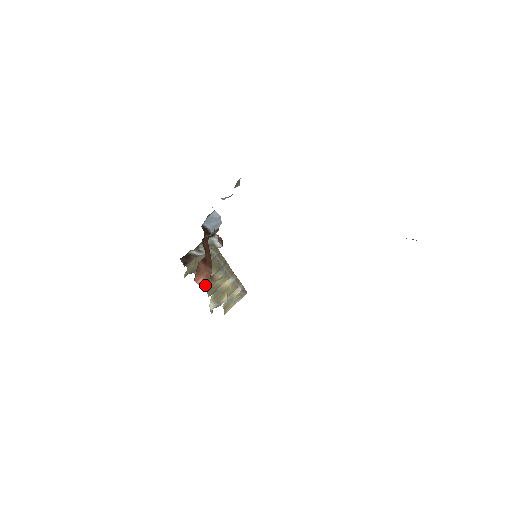
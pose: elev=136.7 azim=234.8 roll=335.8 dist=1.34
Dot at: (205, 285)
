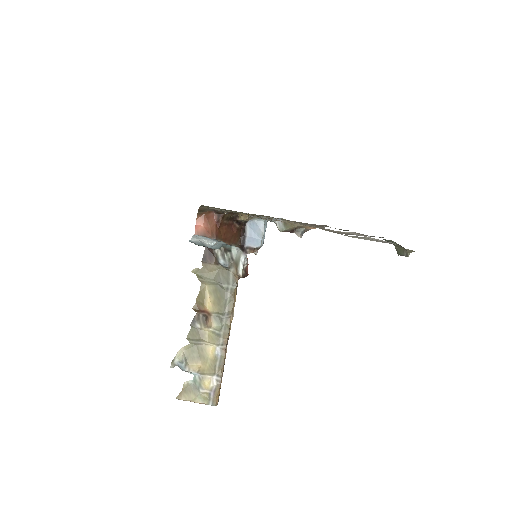
Dot at: (196, 318)
